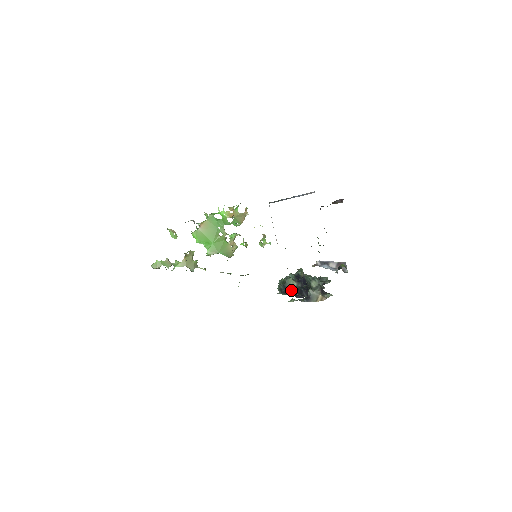
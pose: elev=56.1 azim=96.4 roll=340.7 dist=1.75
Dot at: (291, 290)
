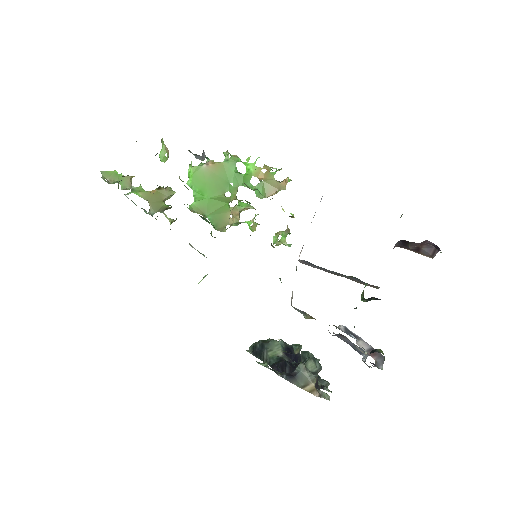
Dot at: (270, 356)
